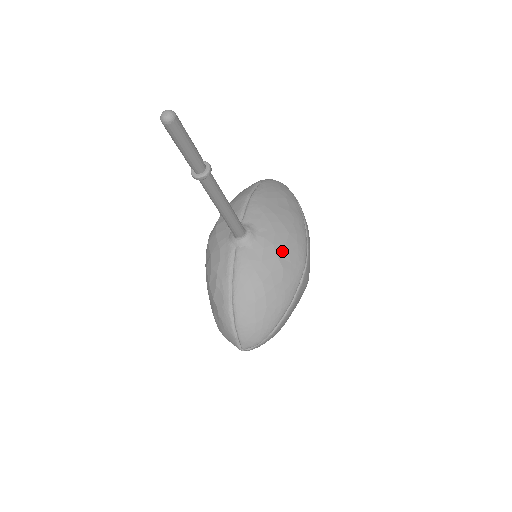
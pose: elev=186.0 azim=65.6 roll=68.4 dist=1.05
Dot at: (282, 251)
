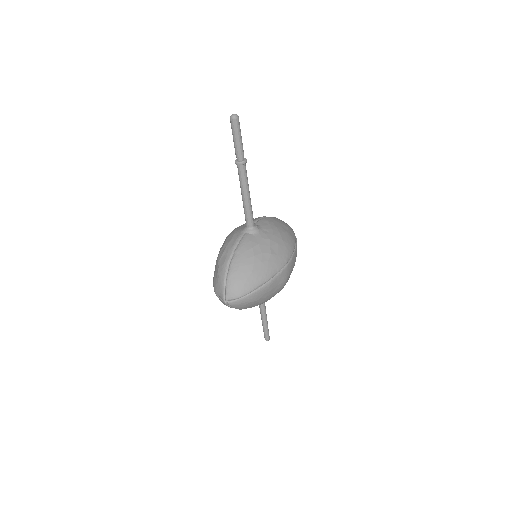
Dot at: (274, 245)
